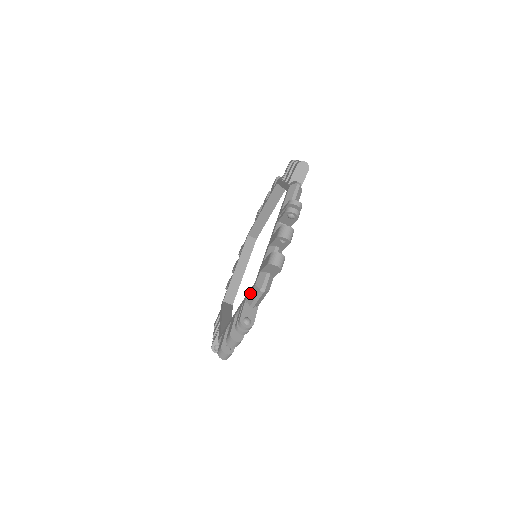
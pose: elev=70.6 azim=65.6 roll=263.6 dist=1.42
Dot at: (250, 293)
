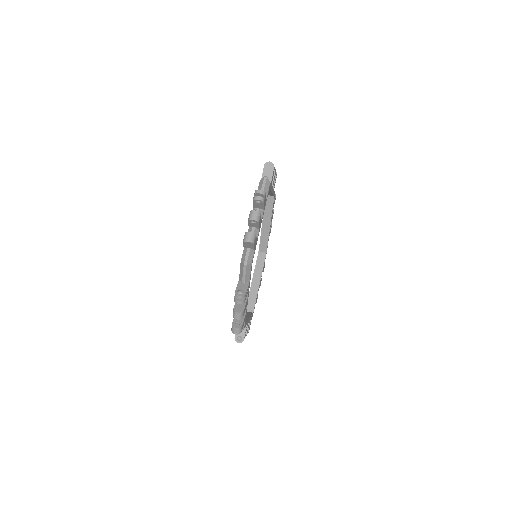
Dot at: (258, 189)
